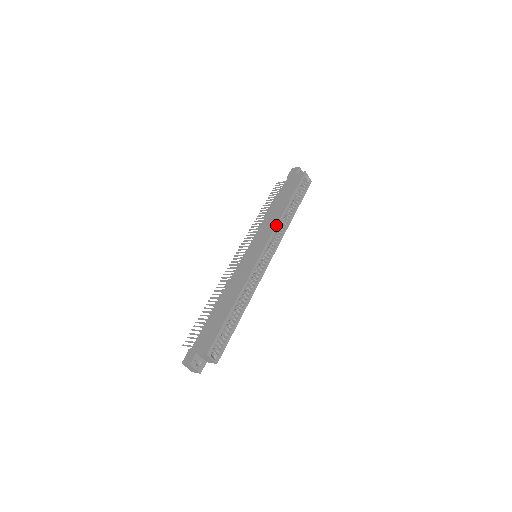
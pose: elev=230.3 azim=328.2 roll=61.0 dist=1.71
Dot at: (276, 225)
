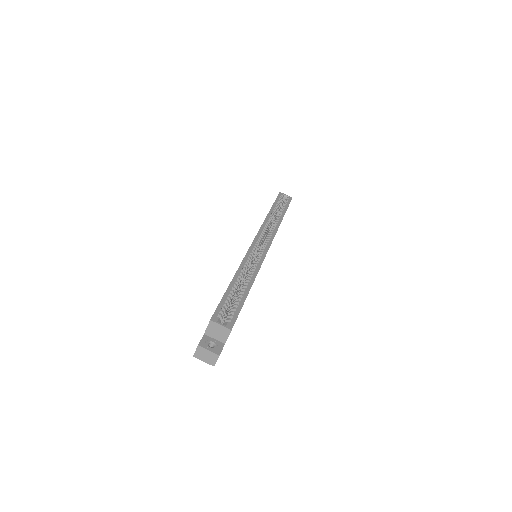
Dot at: occluded
